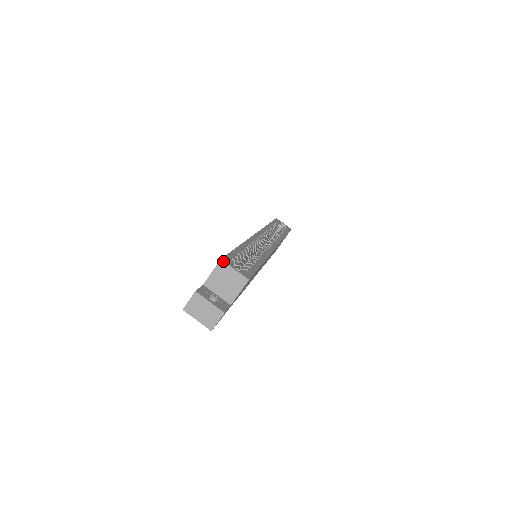
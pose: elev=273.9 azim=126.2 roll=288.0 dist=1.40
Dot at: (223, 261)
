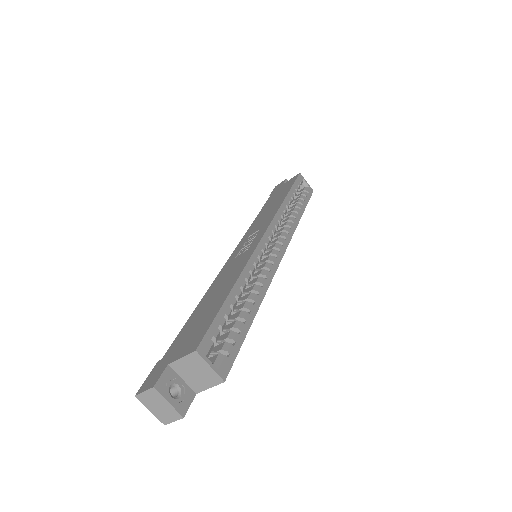
Dot at: (198, 353)
